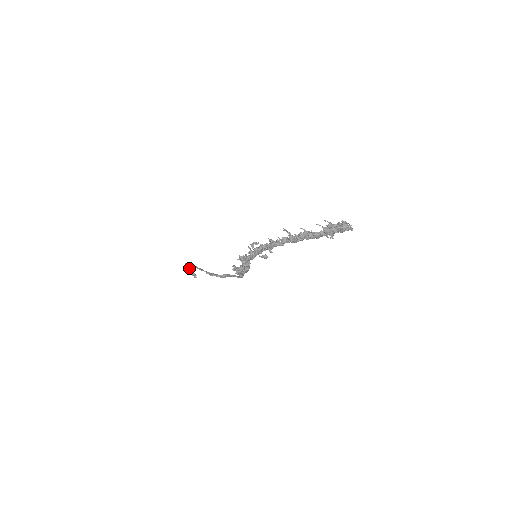
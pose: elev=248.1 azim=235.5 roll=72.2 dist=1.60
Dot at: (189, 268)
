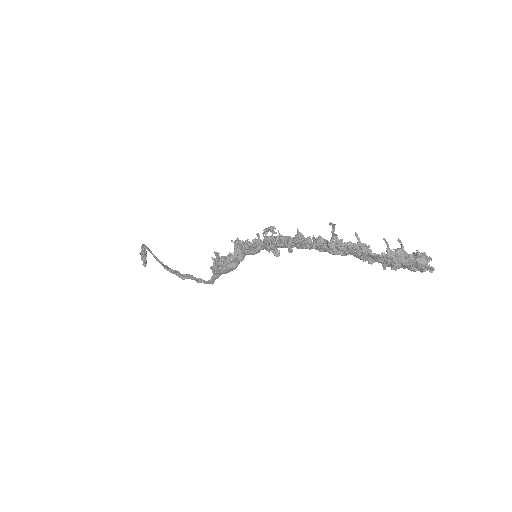
Dot at: (144, 251)
